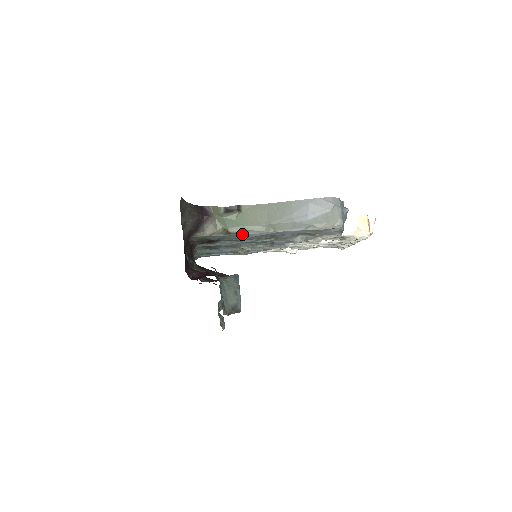
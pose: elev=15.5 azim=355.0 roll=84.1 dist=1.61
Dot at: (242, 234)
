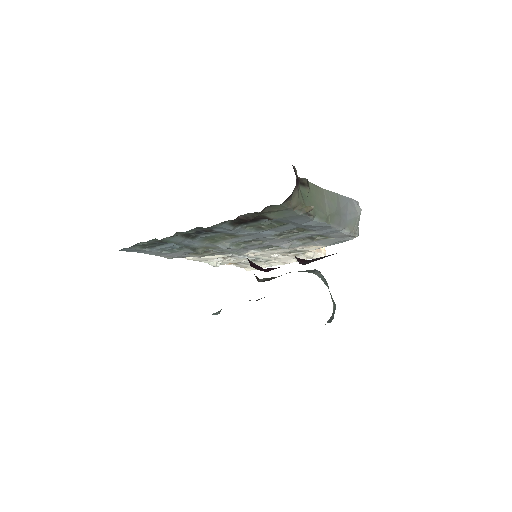
Dot at: (311, 218)
